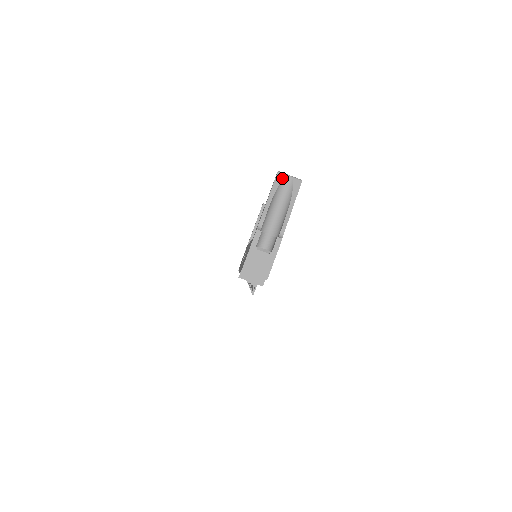
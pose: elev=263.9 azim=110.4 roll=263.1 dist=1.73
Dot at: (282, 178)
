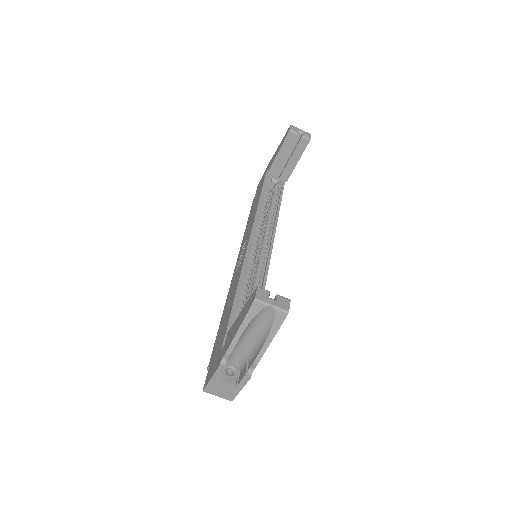
Dot at: (259, 309)
